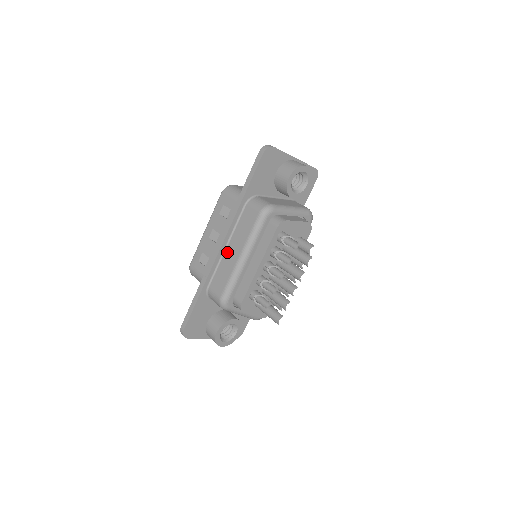
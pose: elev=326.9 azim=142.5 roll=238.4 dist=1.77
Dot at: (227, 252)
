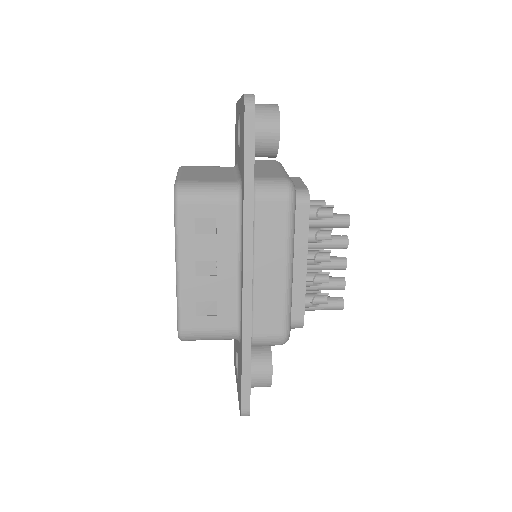
Dot at: (259, 276)
